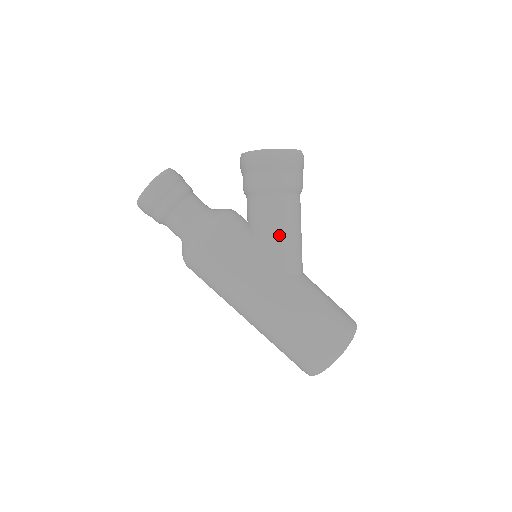
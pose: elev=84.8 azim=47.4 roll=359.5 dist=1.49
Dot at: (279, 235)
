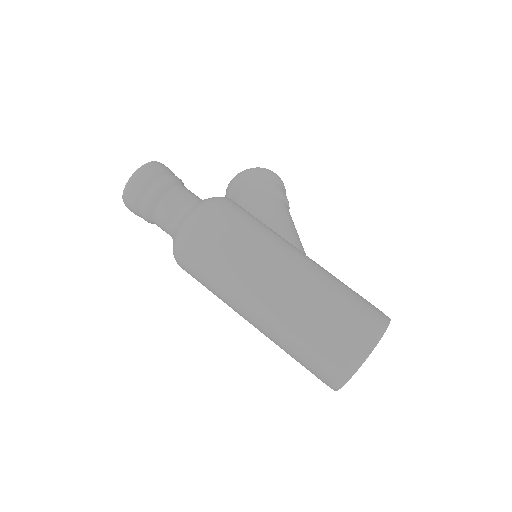
Dot at: (285, 222)
